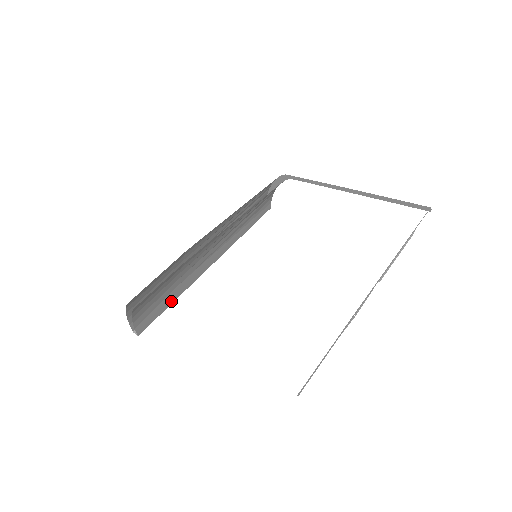
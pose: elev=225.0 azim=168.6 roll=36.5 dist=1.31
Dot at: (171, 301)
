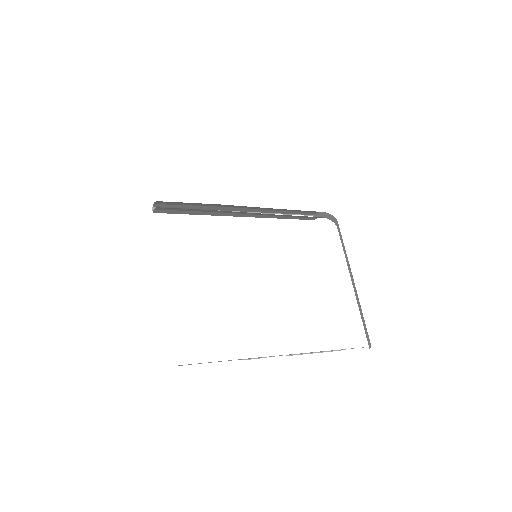
Dot at: (192, 213)
